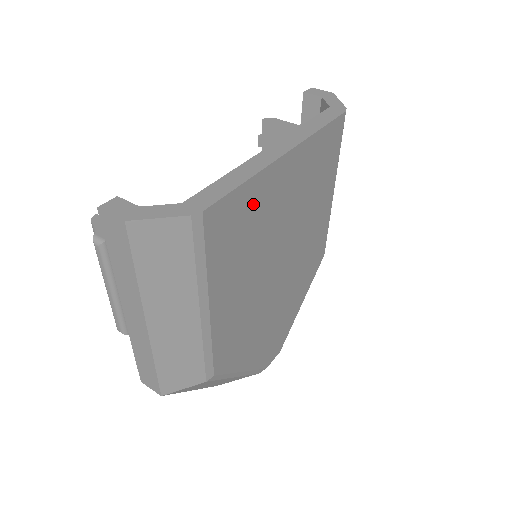
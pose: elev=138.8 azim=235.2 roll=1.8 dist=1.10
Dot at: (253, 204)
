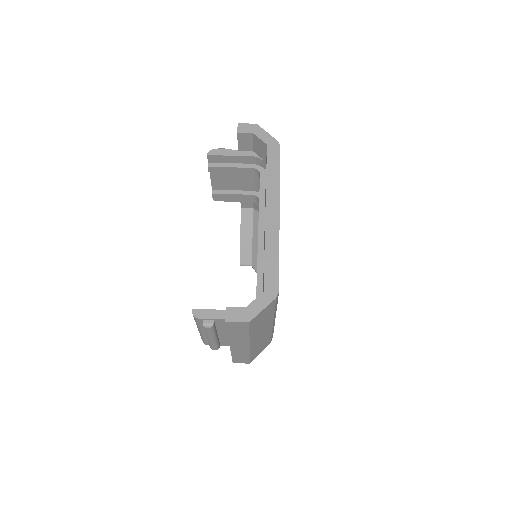
Dot at: occluded
